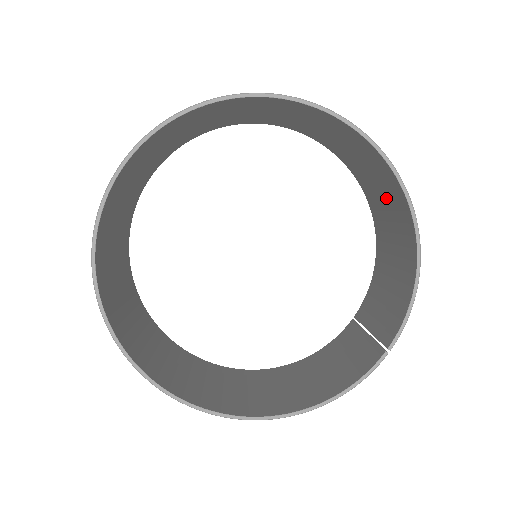
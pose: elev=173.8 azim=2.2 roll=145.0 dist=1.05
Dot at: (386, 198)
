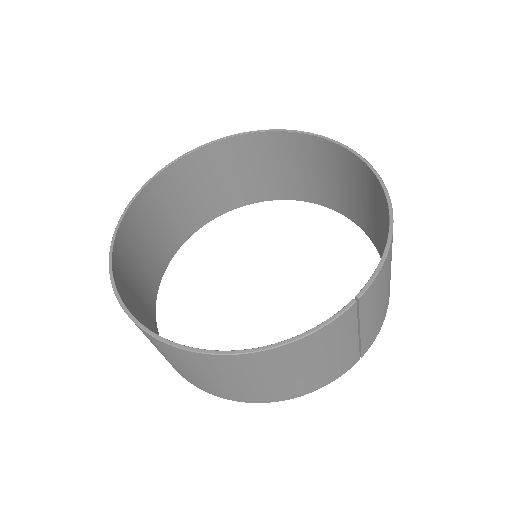
Dot at: (378, 215)
